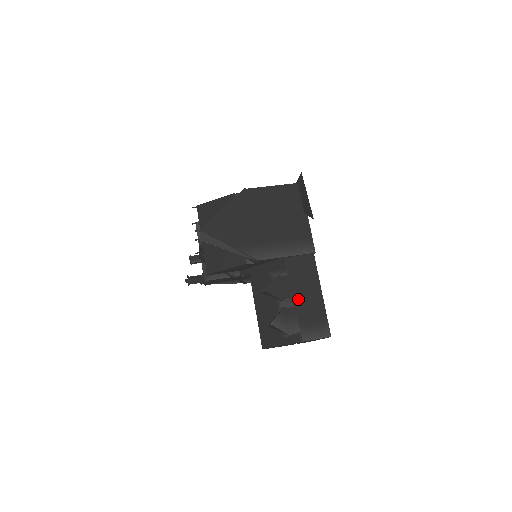
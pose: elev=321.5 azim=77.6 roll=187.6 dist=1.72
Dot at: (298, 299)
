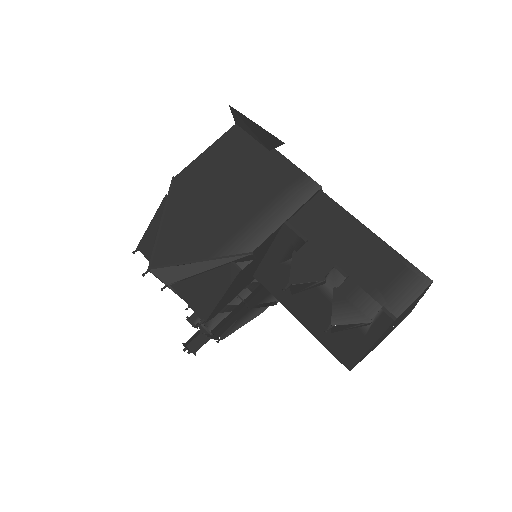
Dot at: (345, 264)
